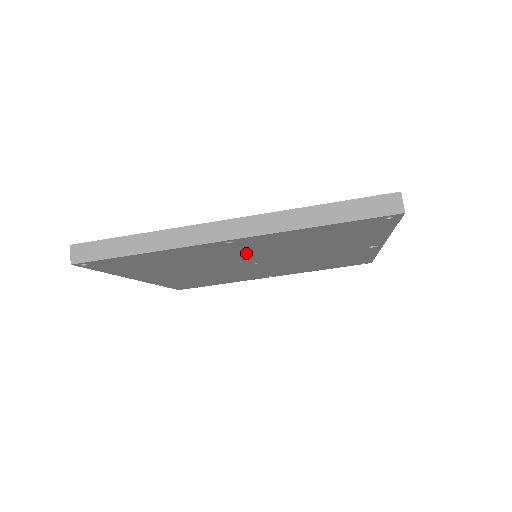
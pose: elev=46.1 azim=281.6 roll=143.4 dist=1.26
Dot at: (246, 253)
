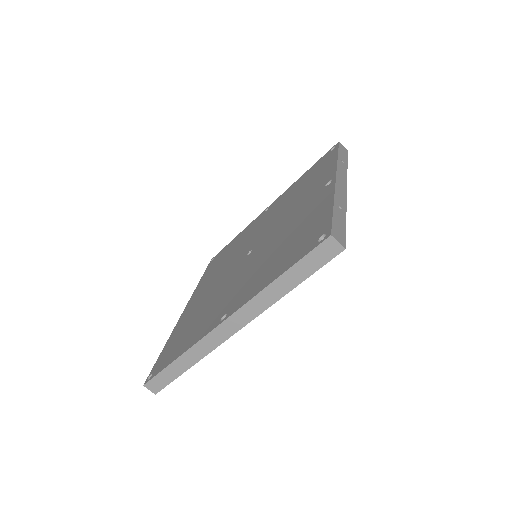
Dot at: occluded
